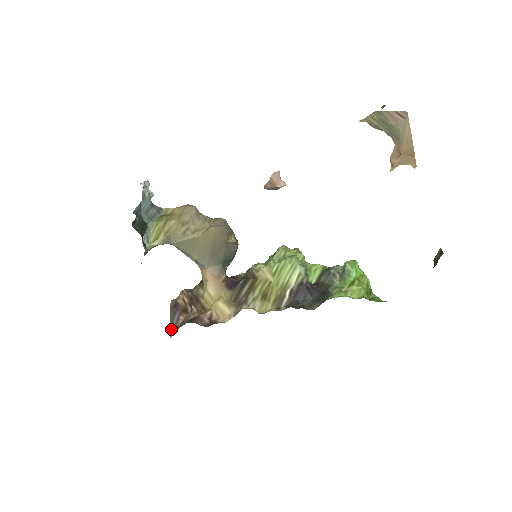
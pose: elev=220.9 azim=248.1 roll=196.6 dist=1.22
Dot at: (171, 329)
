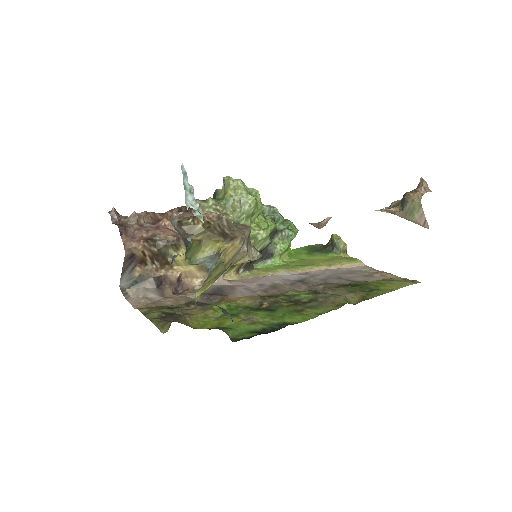
Dot at: (122, 277)
